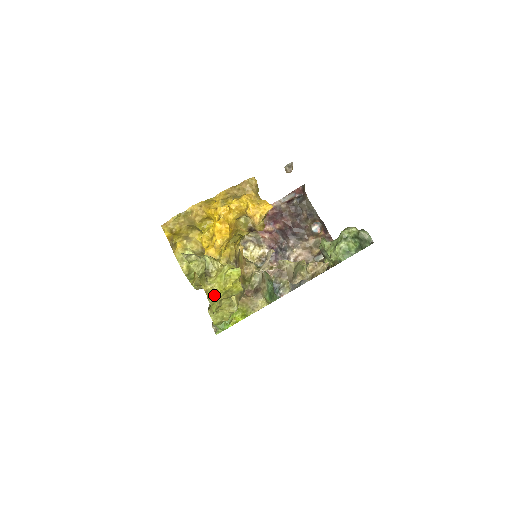
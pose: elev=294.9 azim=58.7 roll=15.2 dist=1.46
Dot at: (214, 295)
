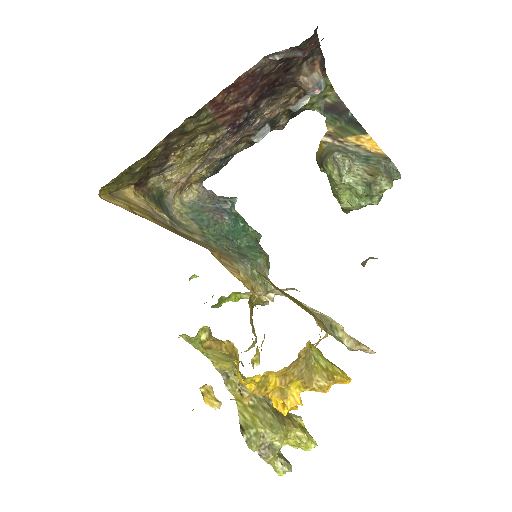
Dot at: occluded
